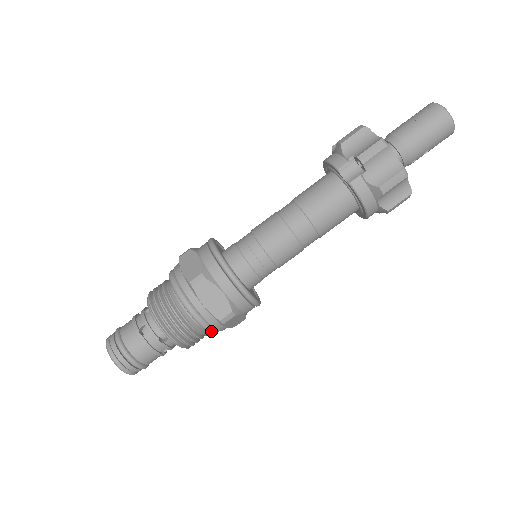
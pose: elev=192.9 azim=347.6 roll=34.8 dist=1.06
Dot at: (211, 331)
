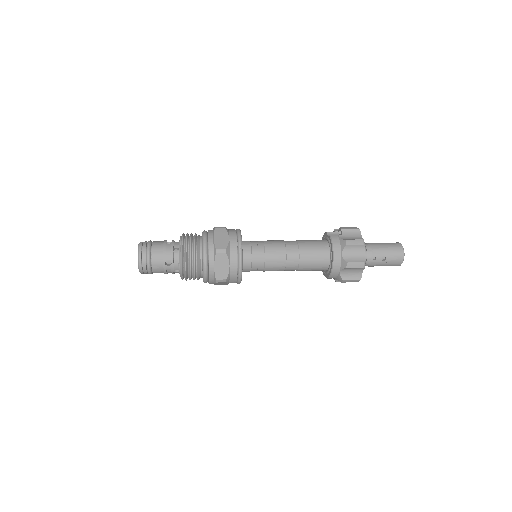
Dot at: (205, 259)
